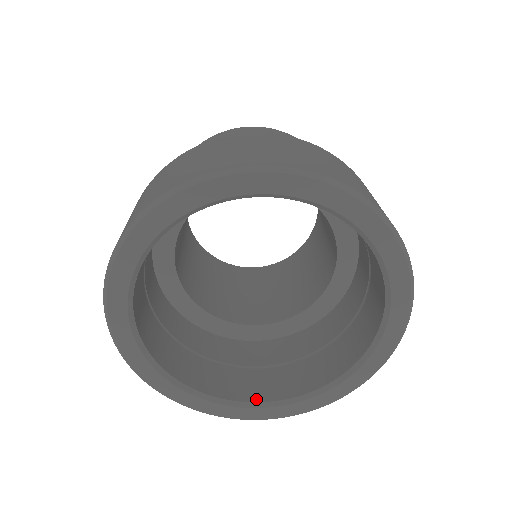
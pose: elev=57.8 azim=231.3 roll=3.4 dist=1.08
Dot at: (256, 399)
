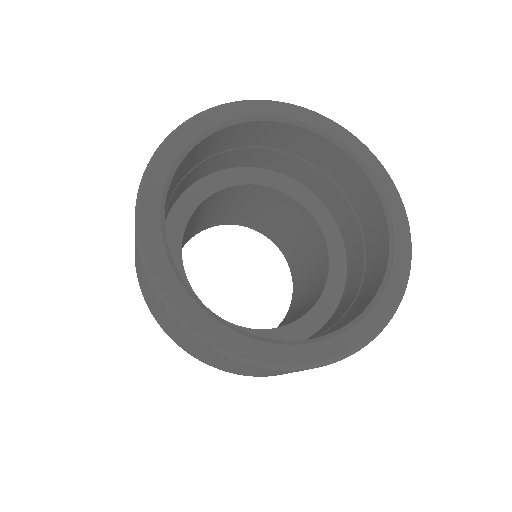
Dot at: (327, 334)
